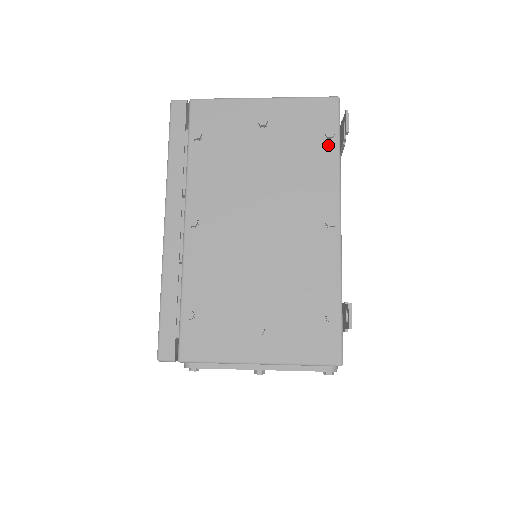
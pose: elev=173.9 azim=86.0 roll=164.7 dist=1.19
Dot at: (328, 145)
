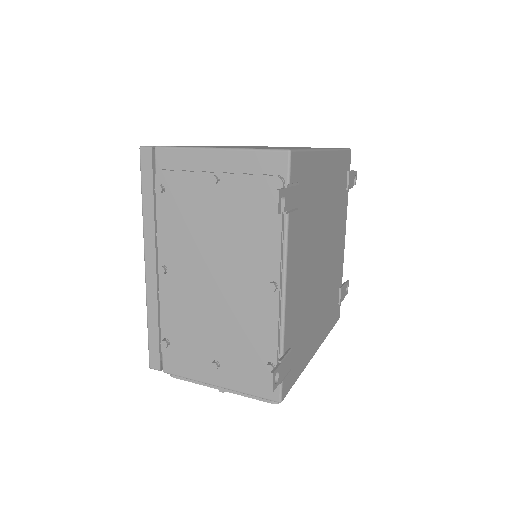
Dot at: (274, 208)
